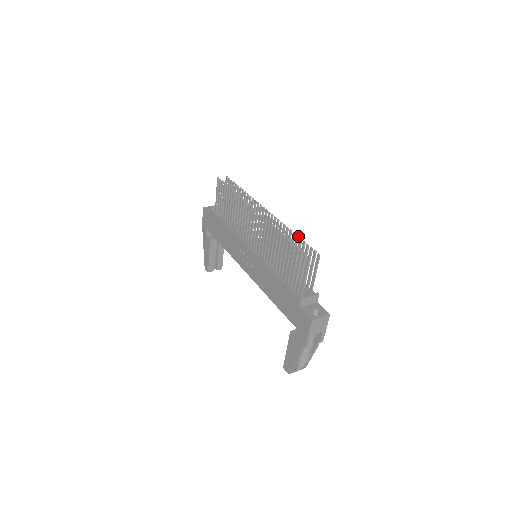
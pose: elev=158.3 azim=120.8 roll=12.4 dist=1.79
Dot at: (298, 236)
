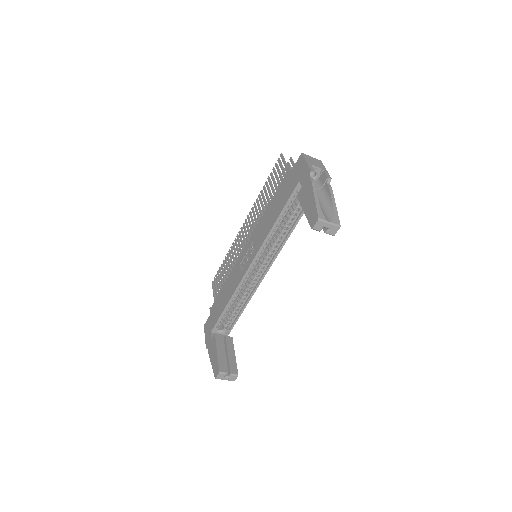
Dot at: occluded
